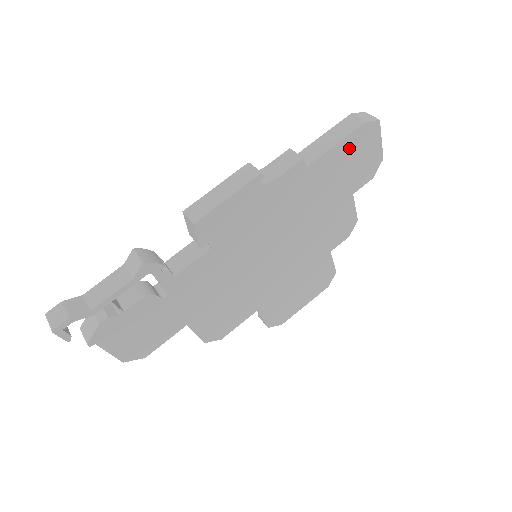
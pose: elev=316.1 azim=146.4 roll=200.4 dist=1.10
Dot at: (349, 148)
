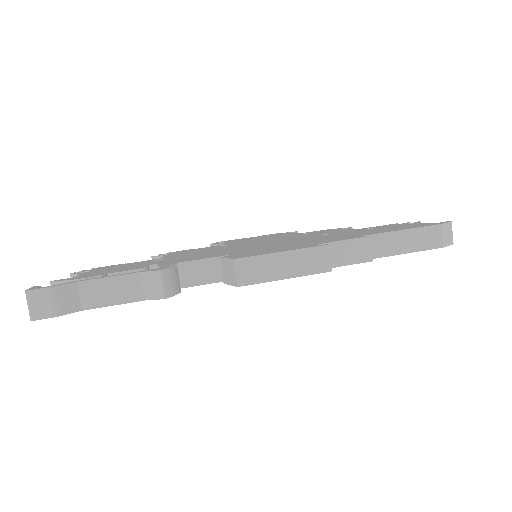
Dot at: occluded
